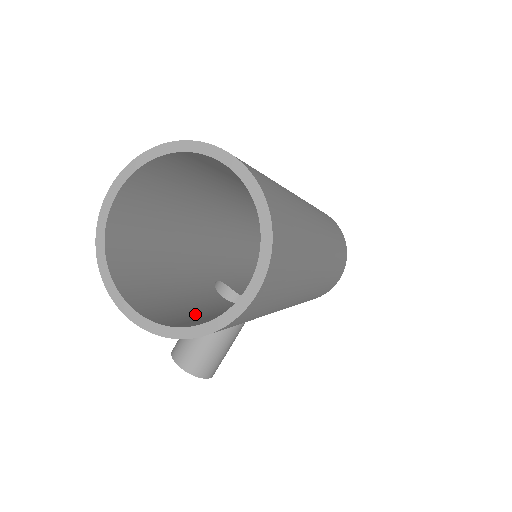
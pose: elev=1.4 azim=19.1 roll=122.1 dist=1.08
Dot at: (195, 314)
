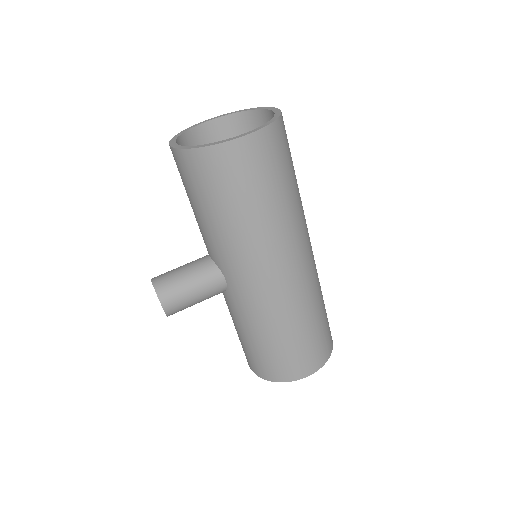
Dot at: occluded
